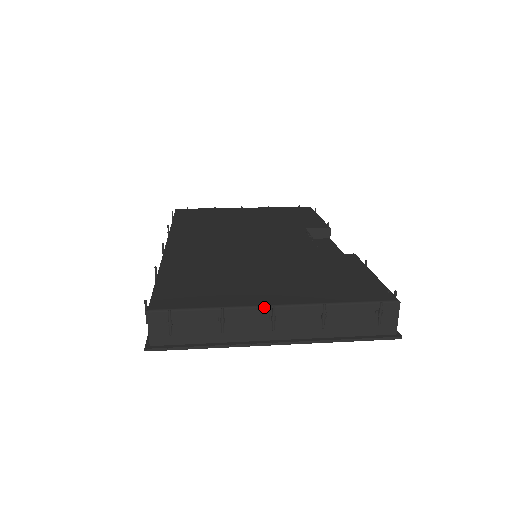
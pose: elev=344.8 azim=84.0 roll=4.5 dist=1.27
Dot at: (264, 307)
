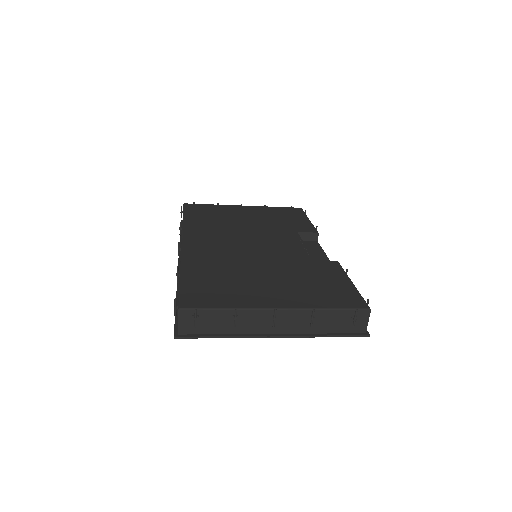
Dot at: (268, 309)
